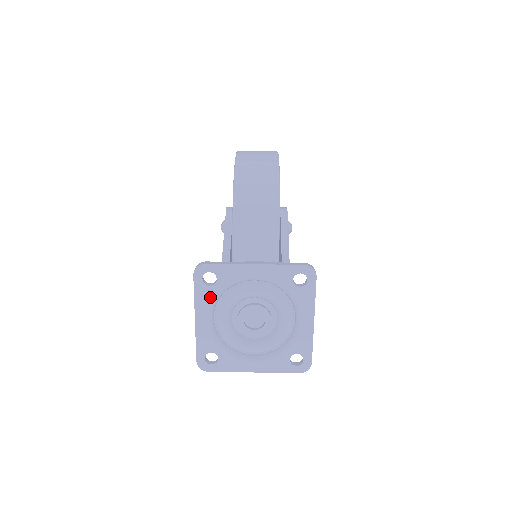
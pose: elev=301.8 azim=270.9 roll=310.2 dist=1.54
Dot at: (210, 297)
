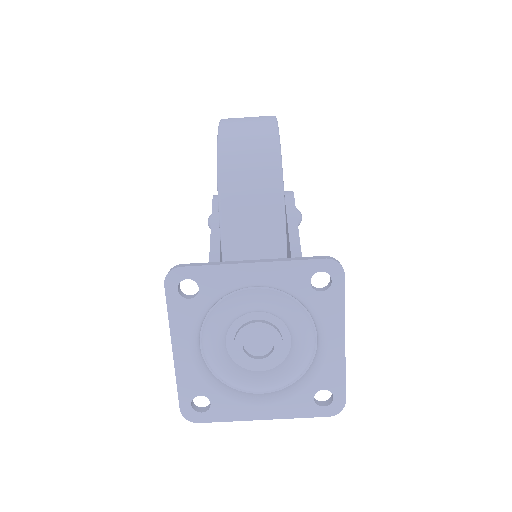
Dot at: (191, 316)
